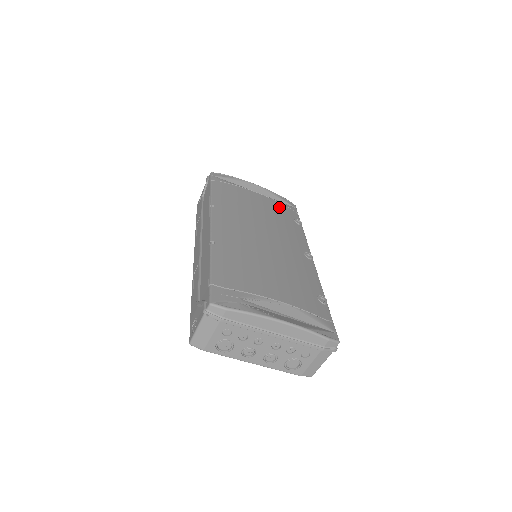
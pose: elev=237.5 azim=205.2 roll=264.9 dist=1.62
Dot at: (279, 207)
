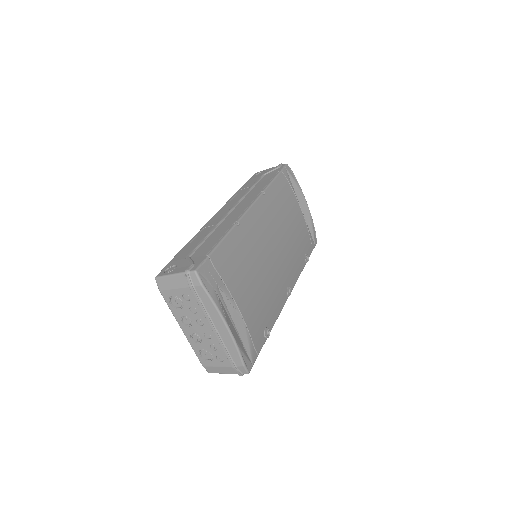
Dot at: (305, 235)
